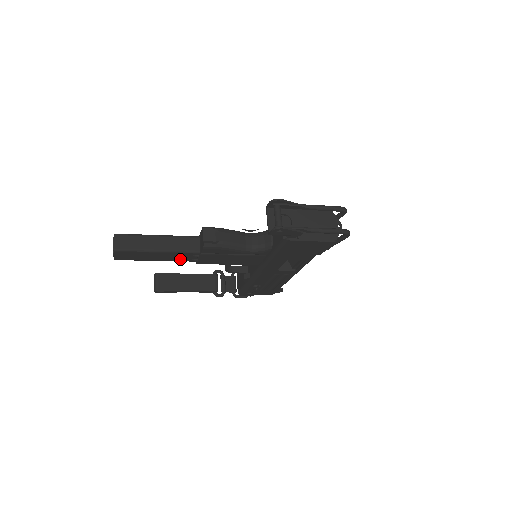
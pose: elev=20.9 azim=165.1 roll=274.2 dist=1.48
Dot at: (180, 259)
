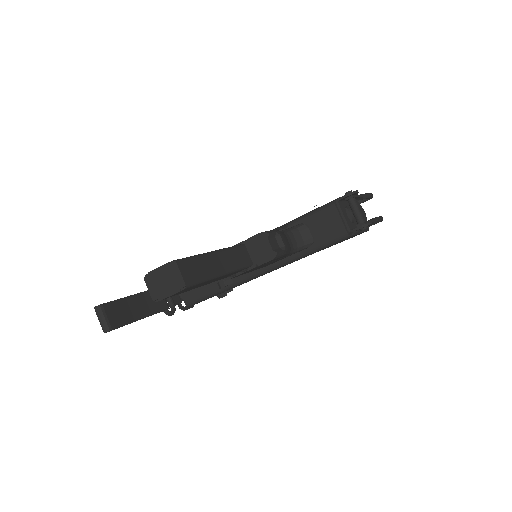
Dot at: (220, 279)
